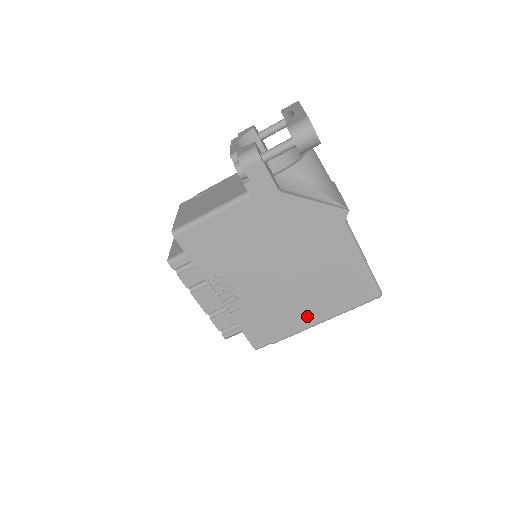
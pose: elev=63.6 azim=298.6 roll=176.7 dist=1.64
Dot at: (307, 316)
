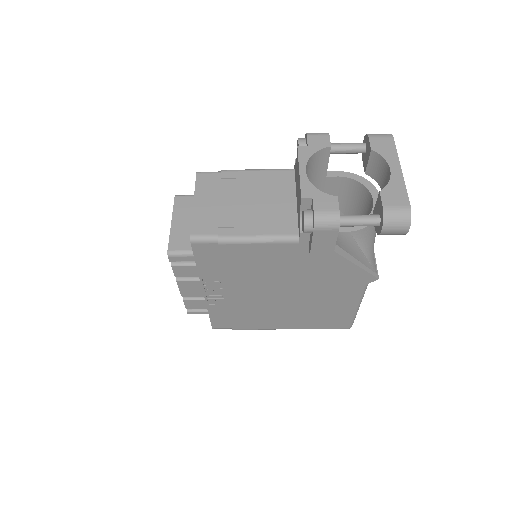
Dot at: (278, 324)
